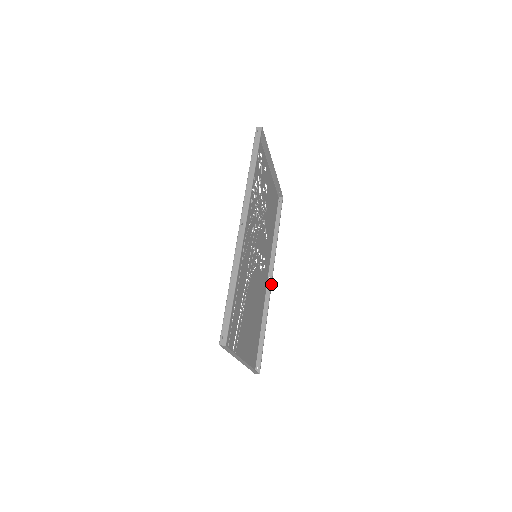
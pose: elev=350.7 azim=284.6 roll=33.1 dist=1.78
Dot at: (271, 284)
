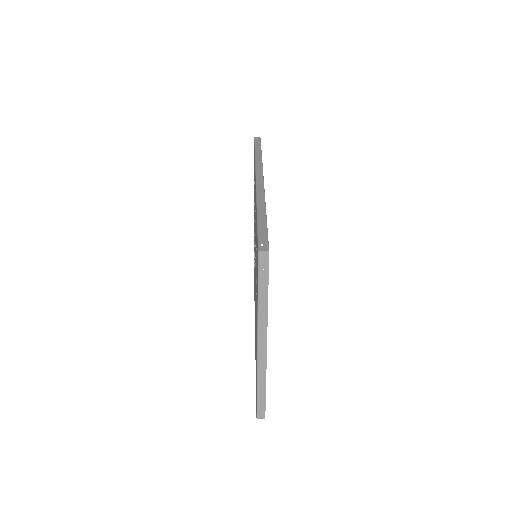
Dot at: occluded
